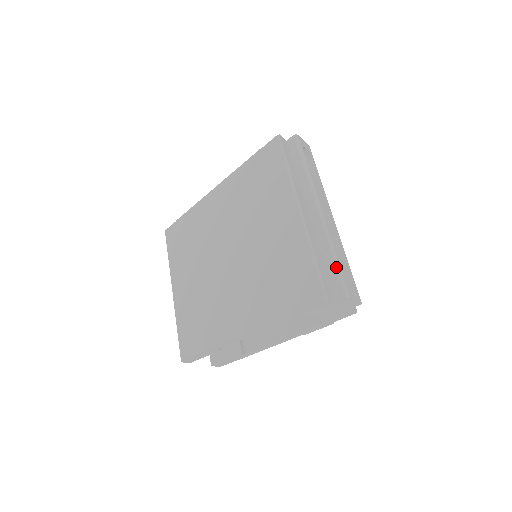
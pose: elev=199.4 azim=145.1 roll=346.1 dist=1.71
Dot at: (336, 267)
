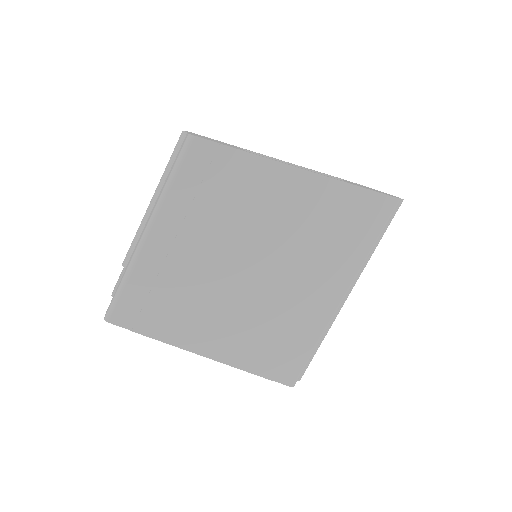
Dot at: occluded
